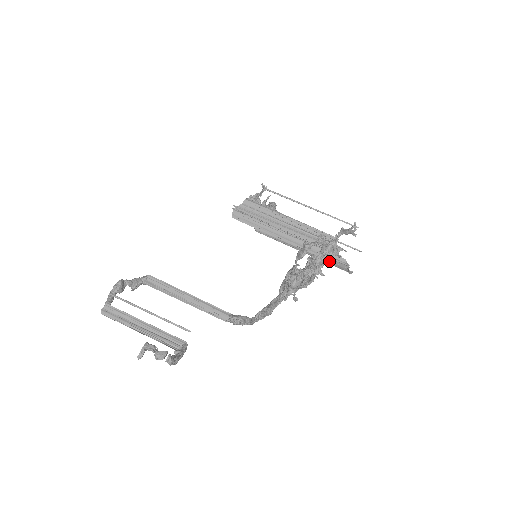
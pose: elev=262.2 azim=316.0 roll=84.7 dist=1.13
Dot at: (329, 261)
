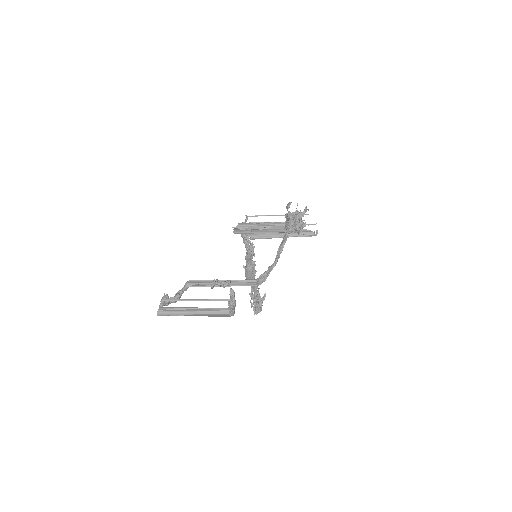
Dot at: (302, 235)
